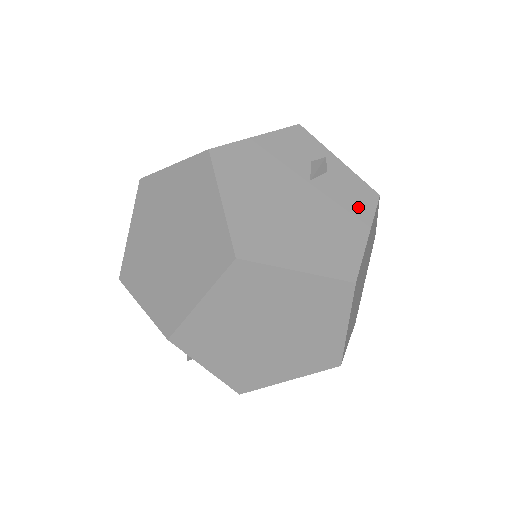
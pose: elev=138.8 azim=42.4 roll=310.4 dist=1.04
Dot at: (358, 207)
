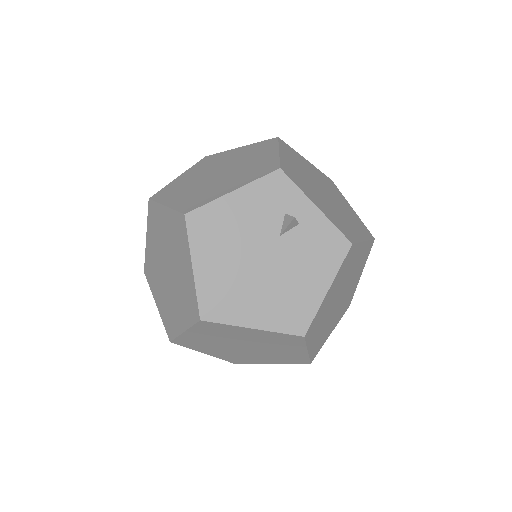
Dot at: (325, 260)
